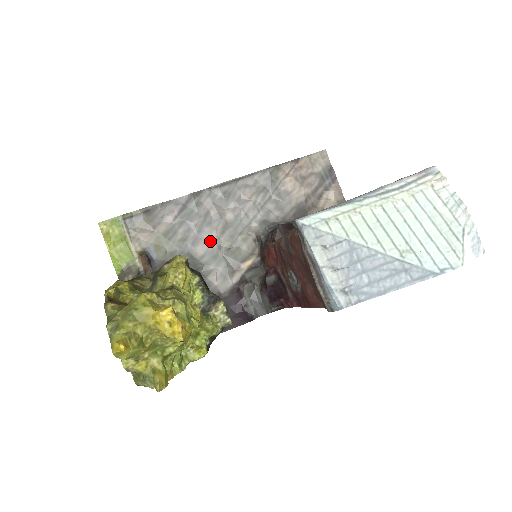
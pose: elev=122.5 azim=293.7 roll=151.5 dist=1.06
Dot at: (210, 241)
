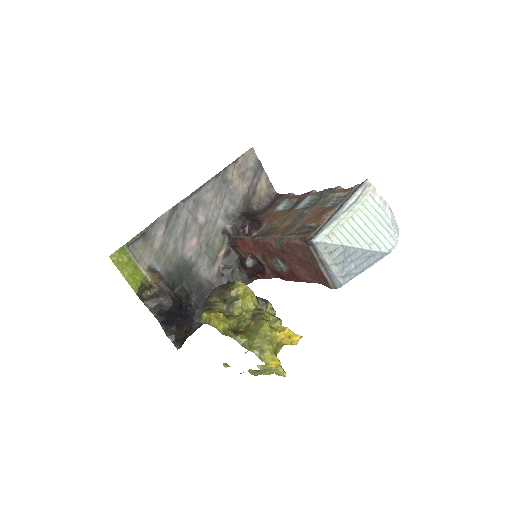
Dot at: (194, 244)
